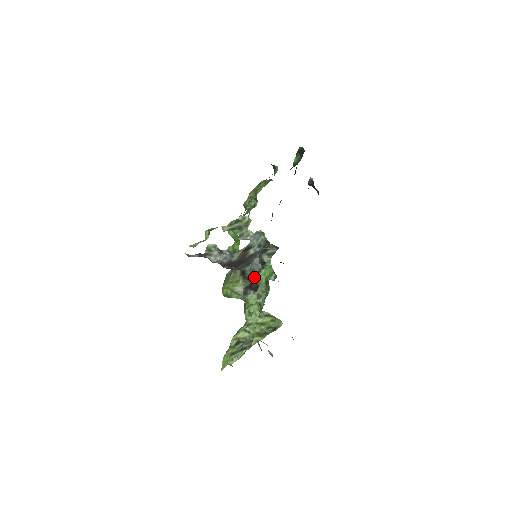
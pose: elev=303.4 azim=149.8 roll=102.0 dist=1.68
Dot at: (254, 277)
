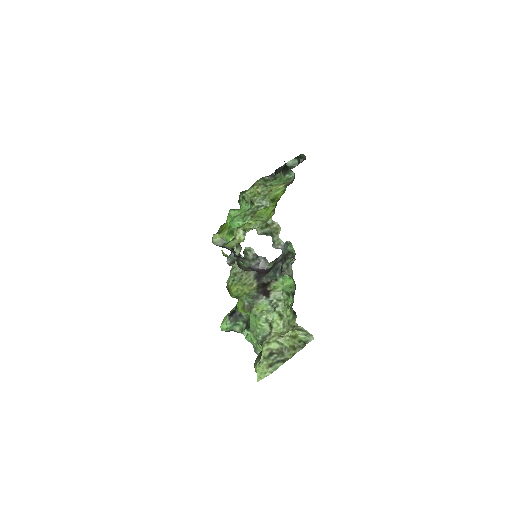
Dot at: (269, 283)
